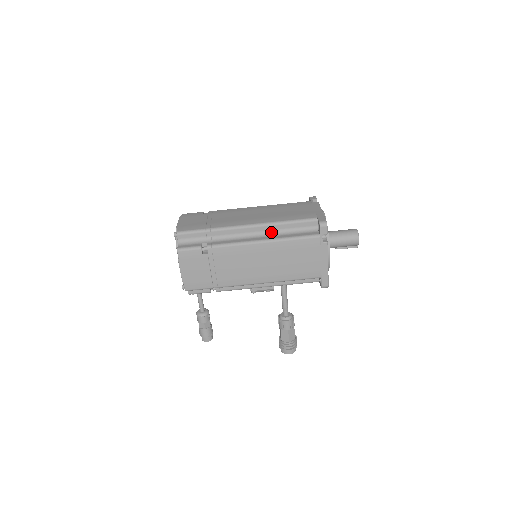
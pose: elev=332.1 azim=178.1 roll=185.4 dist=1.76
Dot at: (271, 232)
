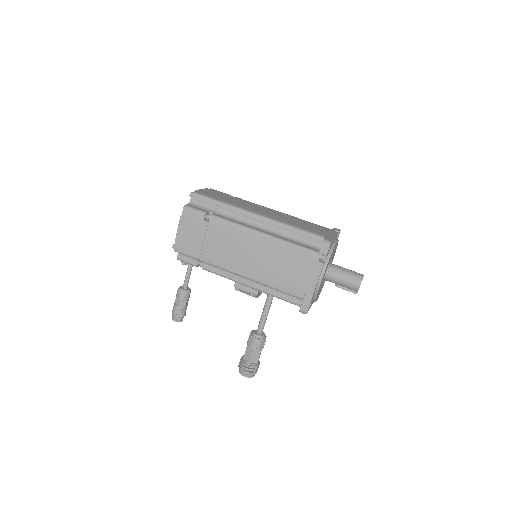
Dot at: (276, 231)
